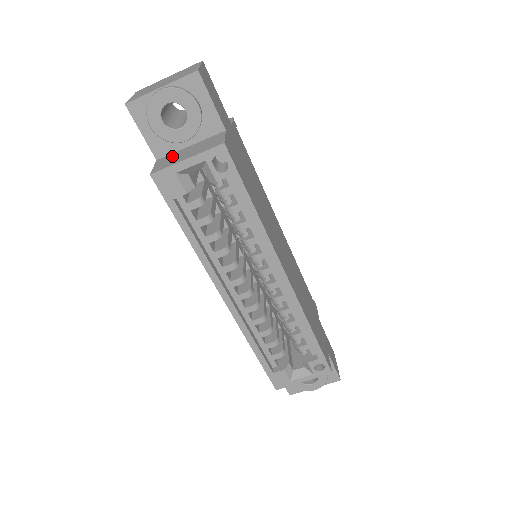
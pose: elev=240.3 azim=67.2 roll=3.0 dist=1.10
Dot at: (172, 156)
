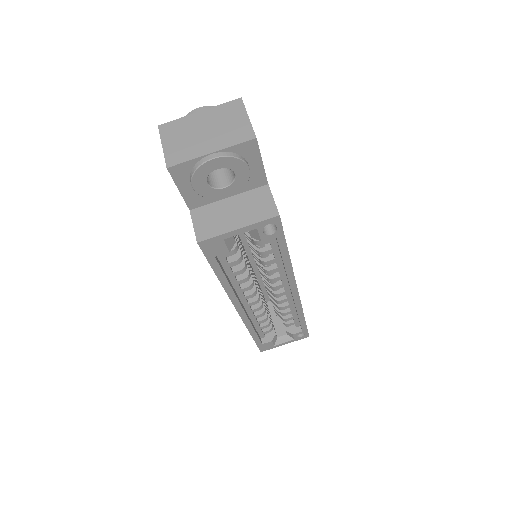
Dot at: (212, 212)
